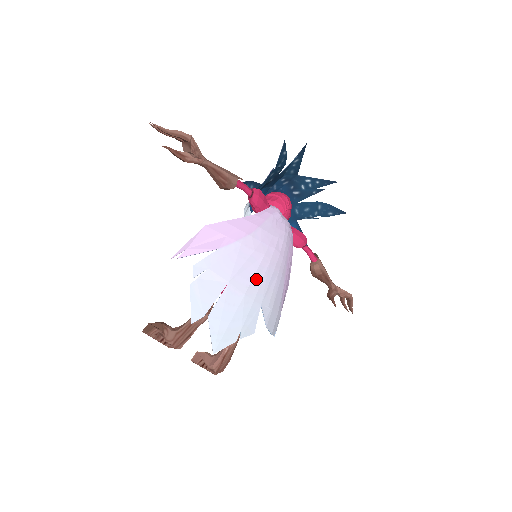
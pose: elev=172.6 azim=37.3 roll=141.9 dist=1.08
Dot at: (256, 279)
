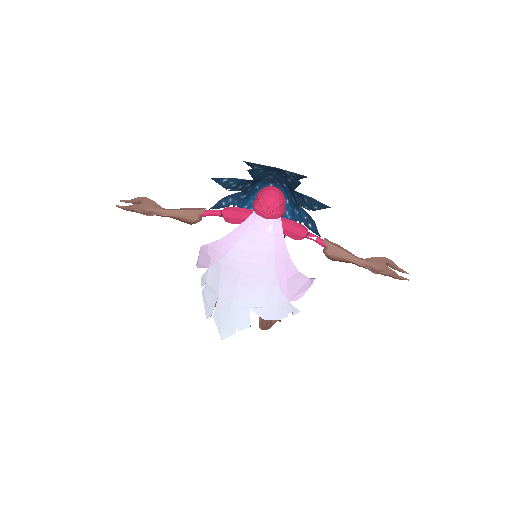
Dot at: (239, 290)
